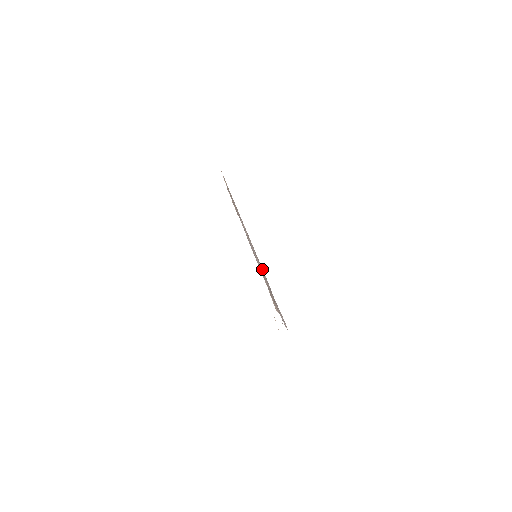
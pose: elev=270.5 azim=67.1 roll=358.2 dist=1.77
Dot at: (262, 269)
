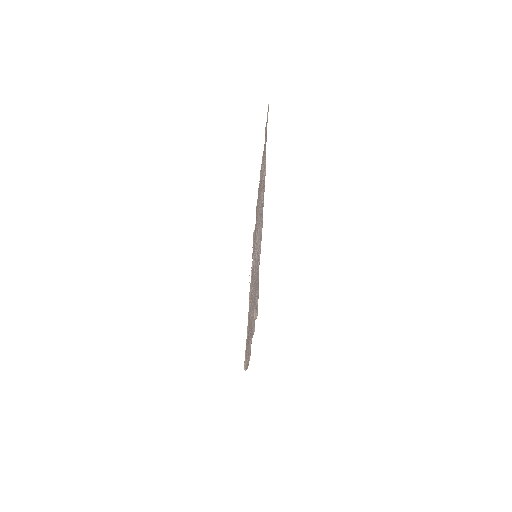
Dot at: occluded
